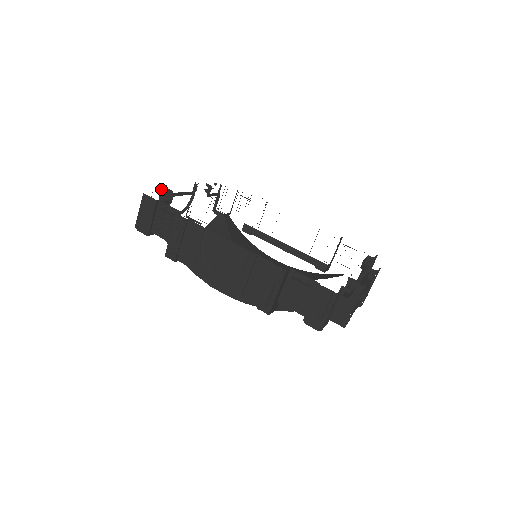
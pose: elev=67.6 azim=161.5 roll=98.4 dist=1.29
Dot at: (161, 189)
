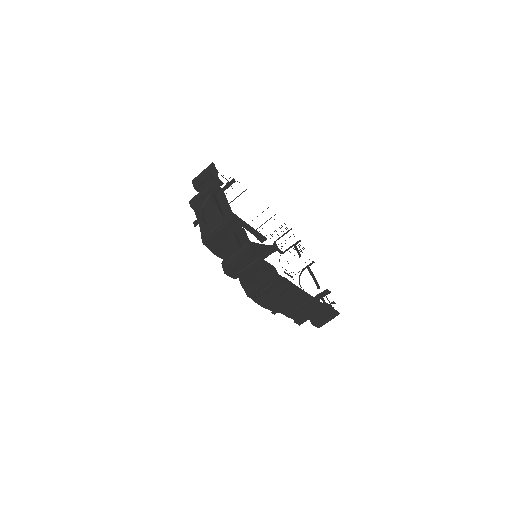
Dot at: (231, 222)
